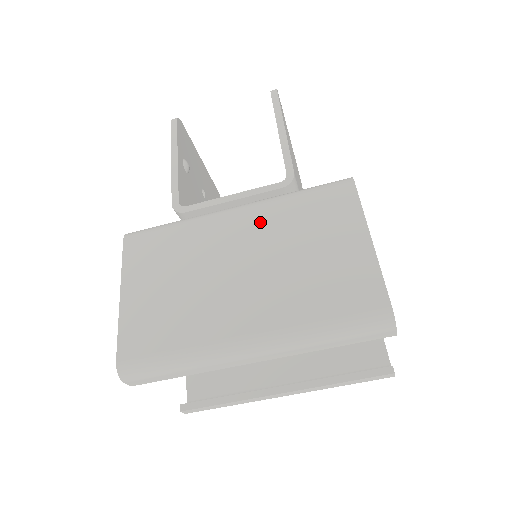
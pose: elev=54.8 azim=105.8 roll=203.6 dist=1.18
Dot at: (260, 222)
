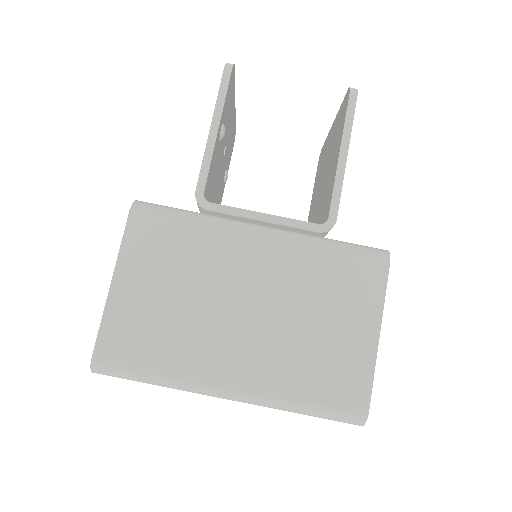
Dot at: (283, 263)
